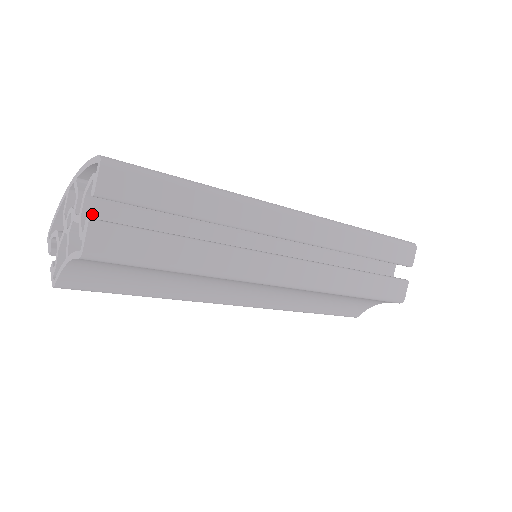
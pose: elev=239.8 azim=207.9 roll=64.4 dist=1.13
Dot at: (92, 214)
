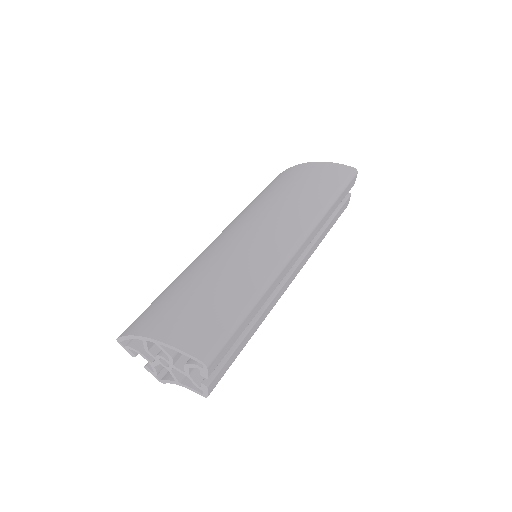
Dot at: (193, 368)
